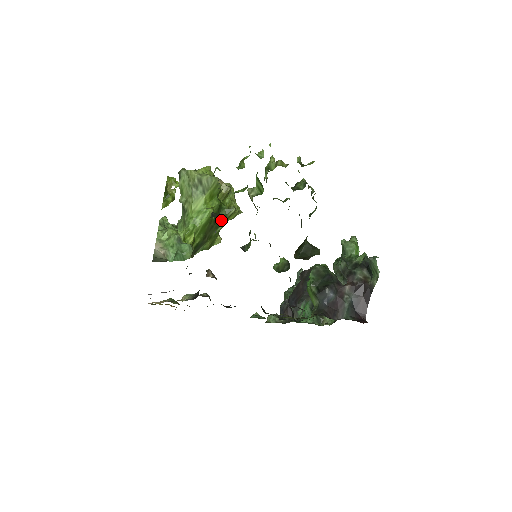
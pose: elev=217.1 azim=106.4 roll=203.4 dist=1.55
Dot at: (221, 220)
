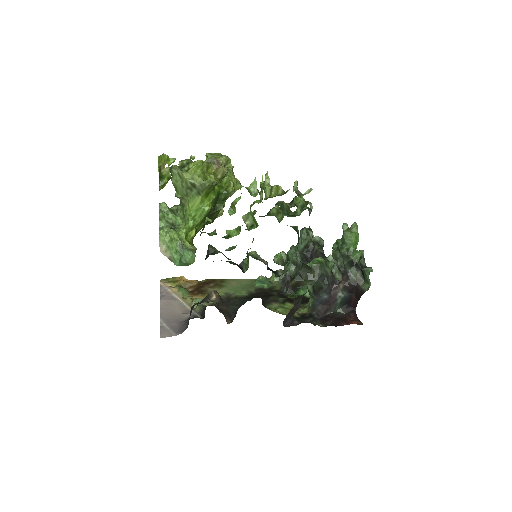
Dot at: (221, 203)
